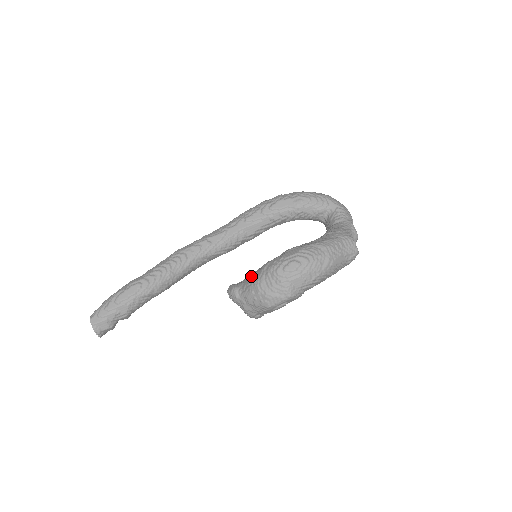
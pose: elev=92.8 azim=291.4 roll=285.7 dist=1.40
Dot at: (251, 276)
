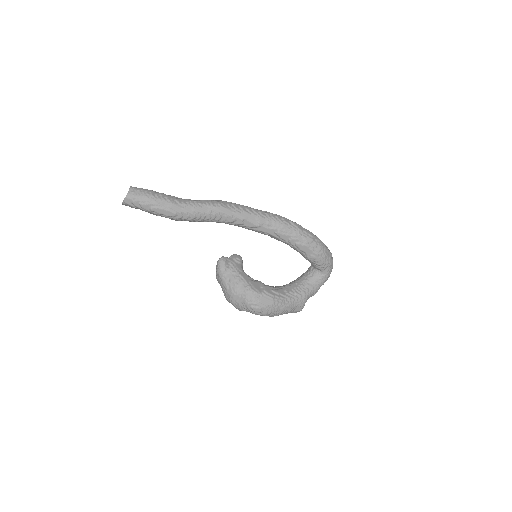
Dot at: (237, 279)
